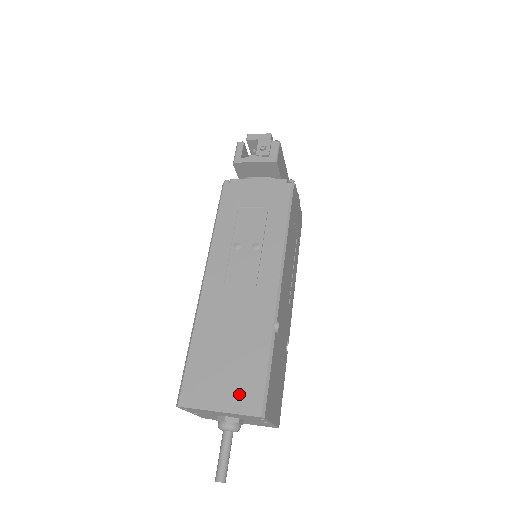
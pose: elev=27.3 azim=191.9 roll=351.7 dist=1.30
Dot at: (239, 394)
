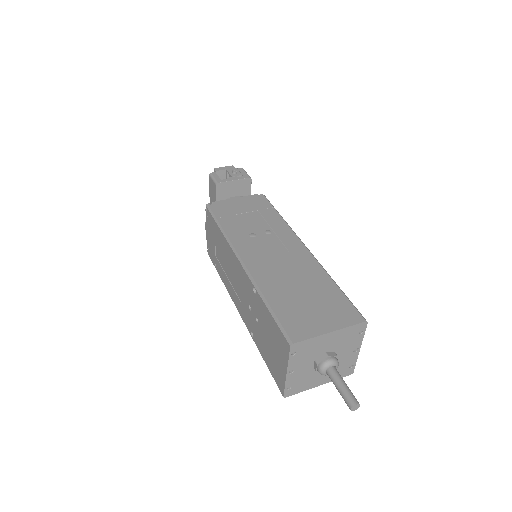
Dot at: (337, 315)
